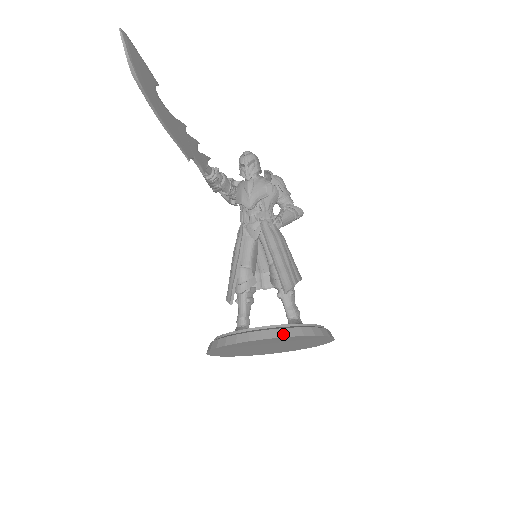
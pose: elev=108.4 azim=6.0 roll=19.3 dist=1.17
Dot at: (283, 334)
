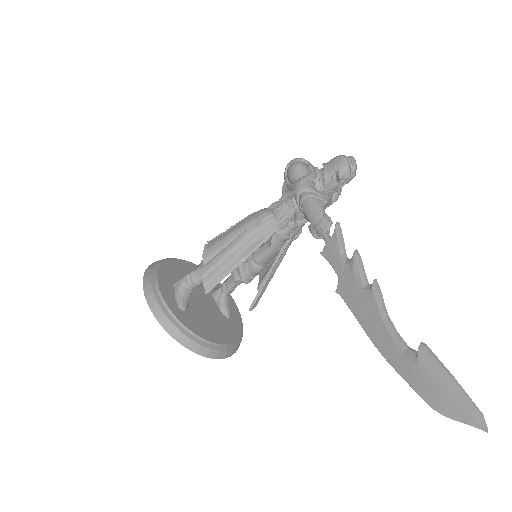
Dot at: (229, 355)
